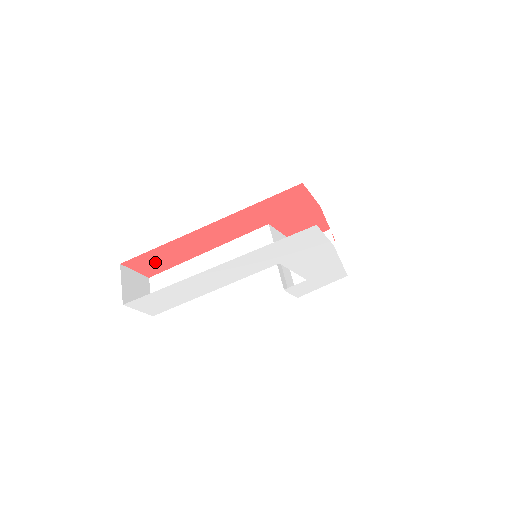
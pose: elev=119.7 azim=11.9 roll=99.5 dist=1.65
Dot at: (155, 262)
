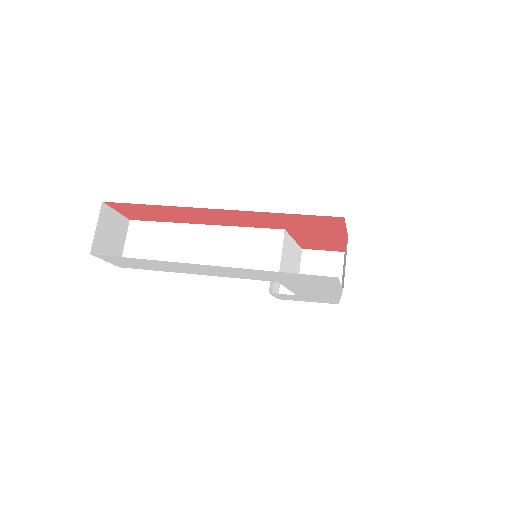
Dot at: (143, 212)
